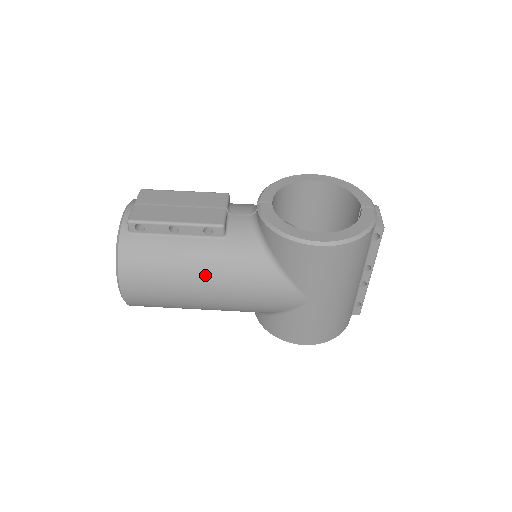
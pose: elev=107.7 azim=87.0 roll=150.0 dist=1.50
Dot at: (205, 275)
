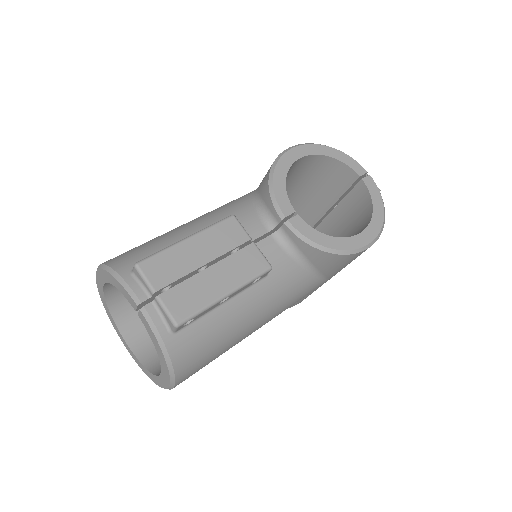
Dot at: (259, 320)
